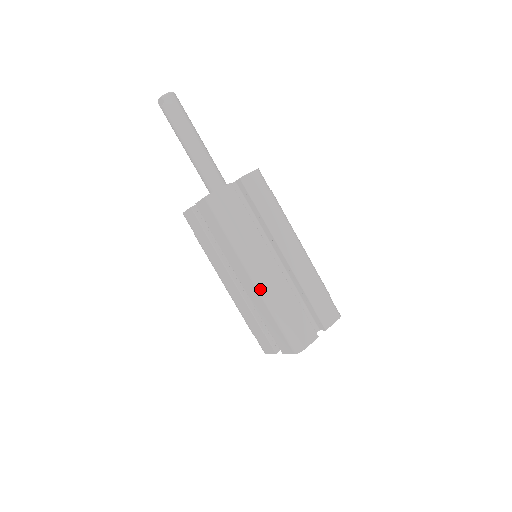
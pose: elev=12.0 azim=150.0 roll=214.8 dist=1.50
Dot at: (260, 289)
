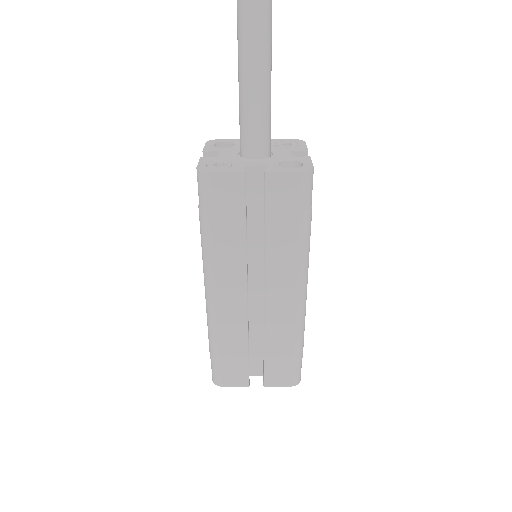
Dot at: (301, 310)
